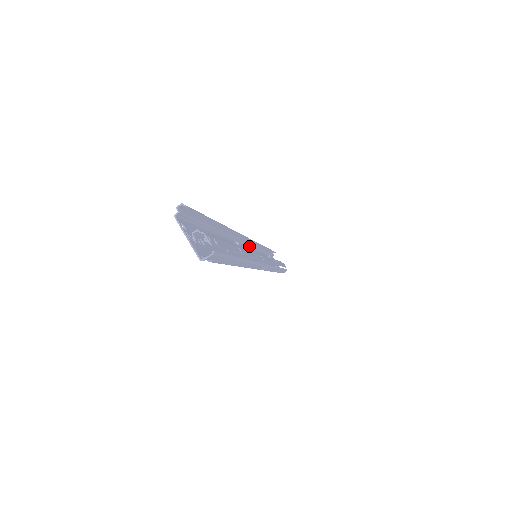
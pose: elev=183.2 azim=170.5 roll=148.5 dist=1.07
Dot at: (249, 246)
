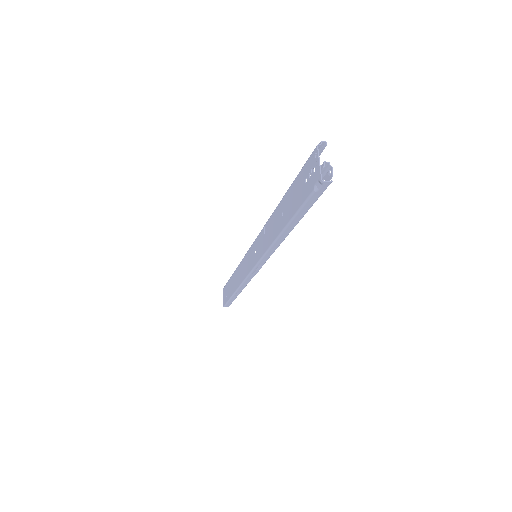
Dot at: (250, 248)
